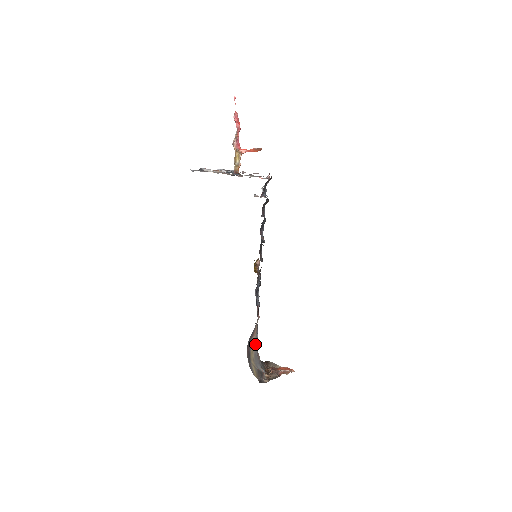
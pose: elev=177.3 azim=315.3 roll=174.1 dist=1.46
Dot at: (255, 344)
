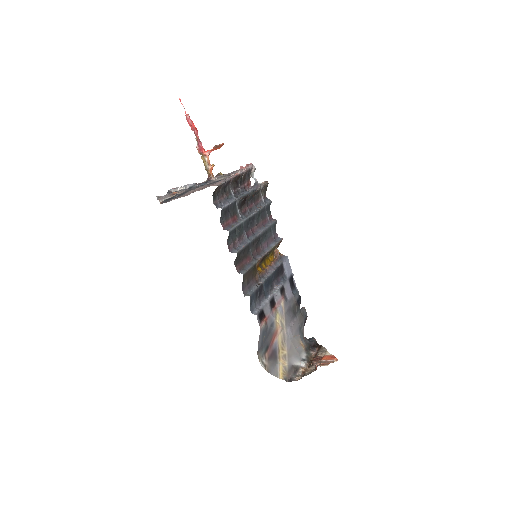
Dot at: (288, 339)
